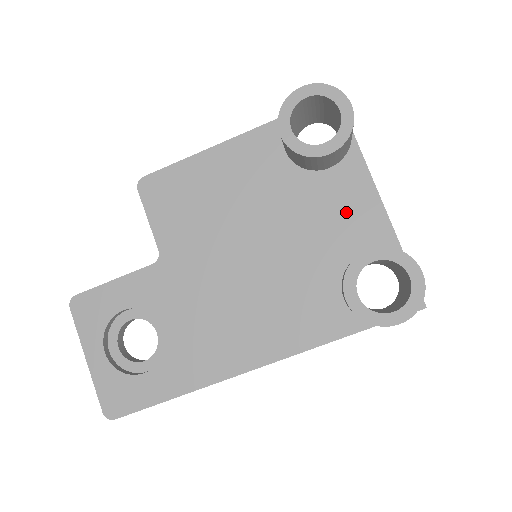
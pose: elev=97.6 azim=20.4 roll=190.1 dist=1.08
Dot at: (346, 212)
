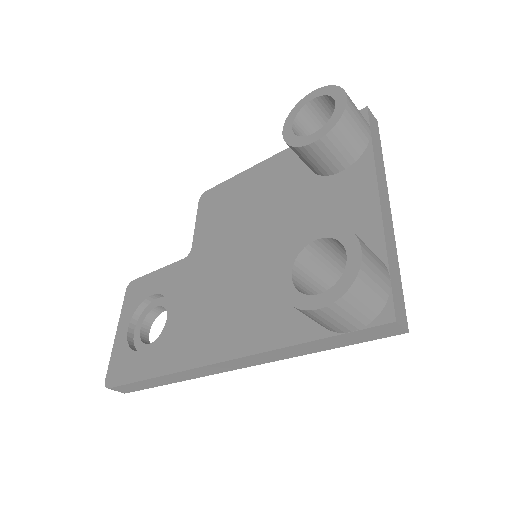
Dot at: (342, 213)
